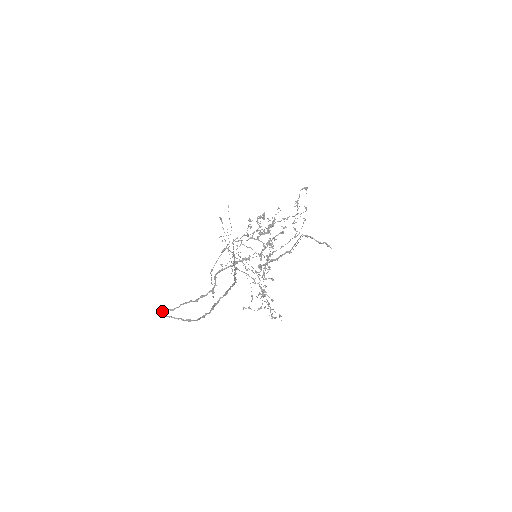
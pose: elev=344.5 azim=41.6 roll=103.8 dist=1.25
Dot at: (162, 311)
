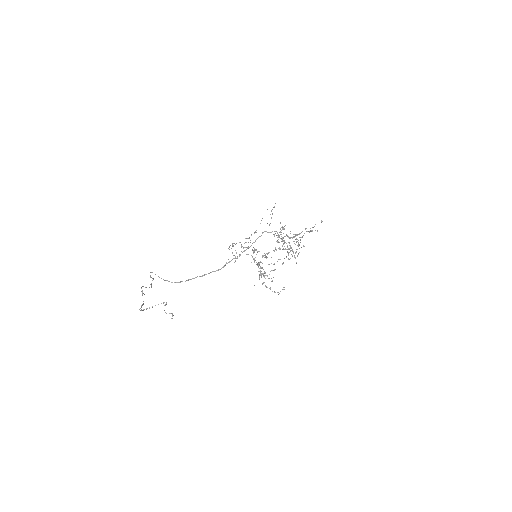
Dot at: occluded
